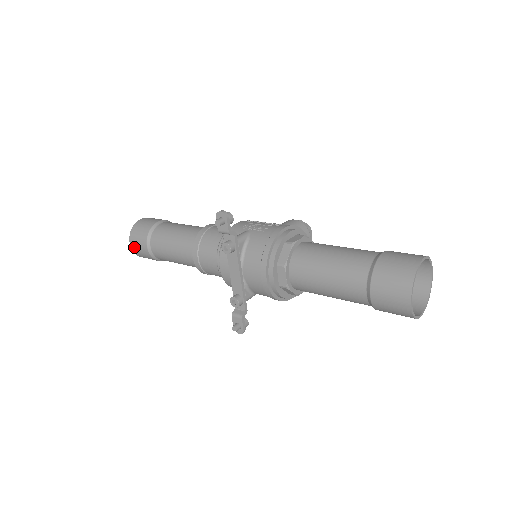
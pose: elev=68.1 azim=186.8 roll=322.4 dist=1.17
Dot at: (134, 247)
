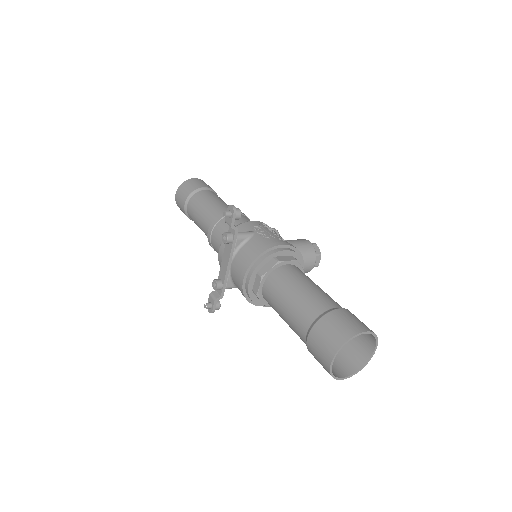
Dot at: (177, 199)
